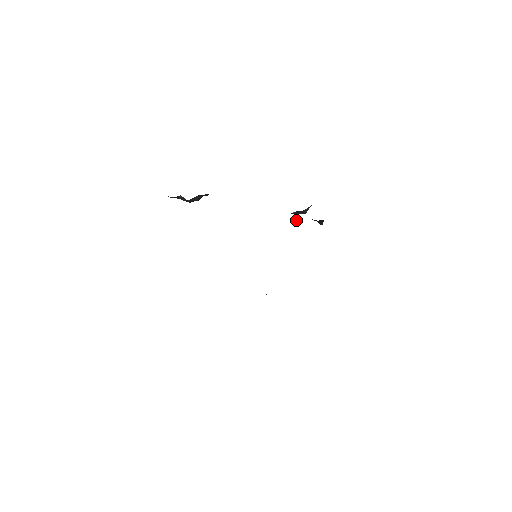
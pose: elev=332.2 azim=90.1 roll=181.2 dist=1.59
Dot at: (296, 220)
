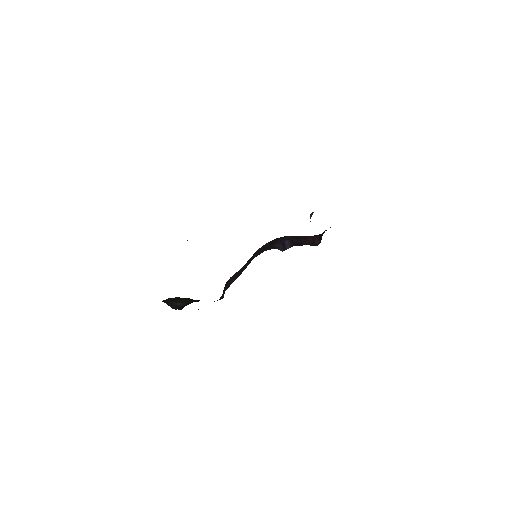
Dot at: occluded
